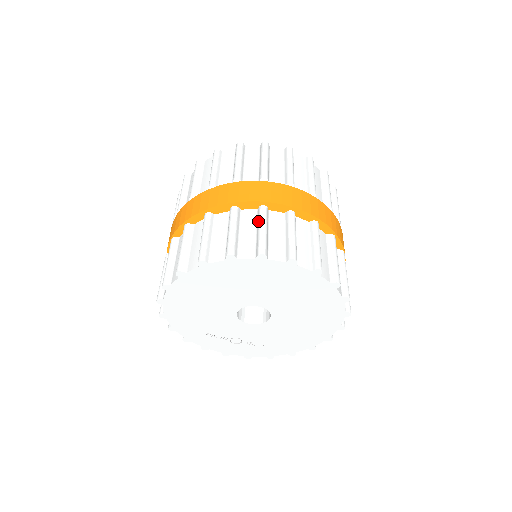
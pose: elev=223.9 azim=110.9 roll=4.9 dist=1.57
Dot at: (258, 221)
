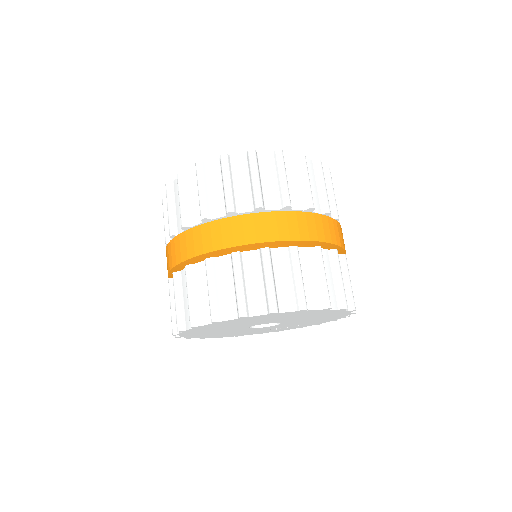
Dot at: (206, 279)
